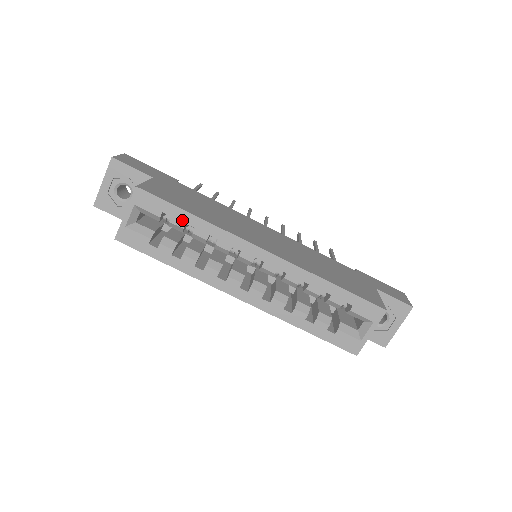
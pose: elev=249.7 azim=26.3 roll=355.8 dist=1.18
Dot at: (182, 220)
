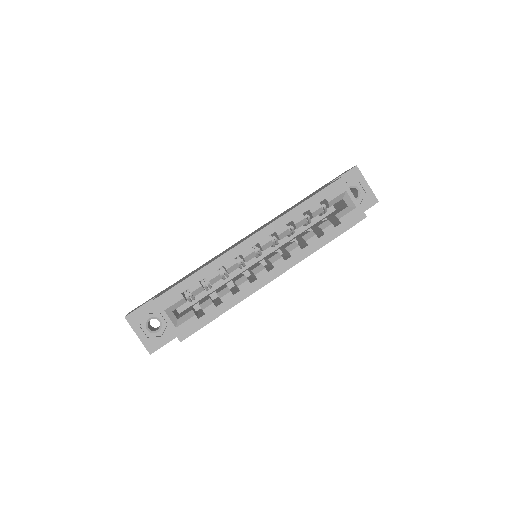
Dot at: (195, 283)
